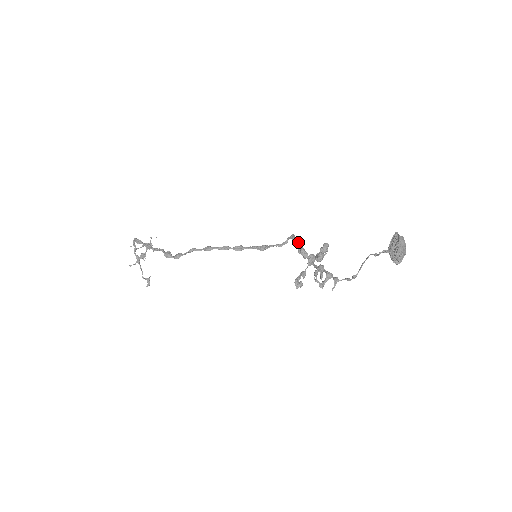
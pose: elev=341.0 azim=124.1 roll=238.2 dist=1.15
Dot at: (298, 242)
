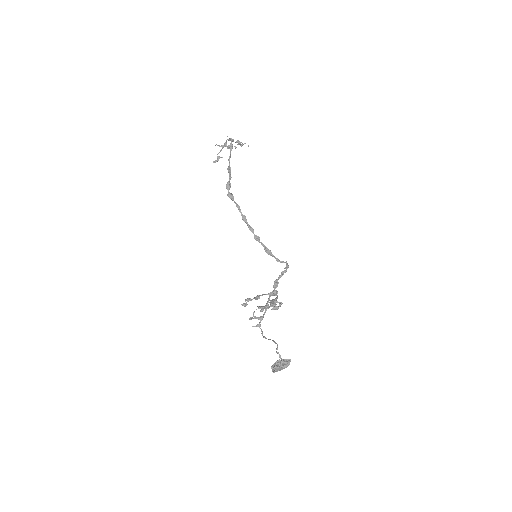
Dot at: occluded
